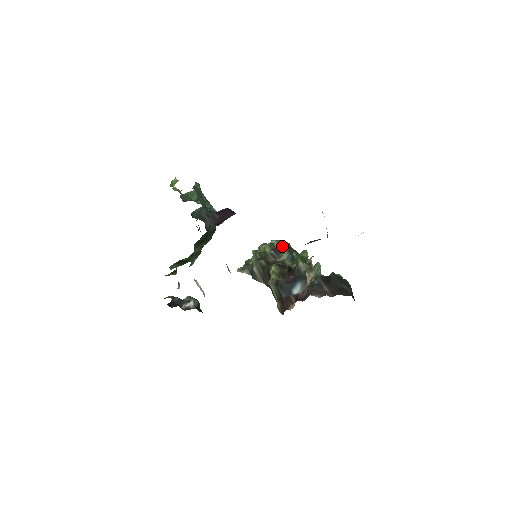
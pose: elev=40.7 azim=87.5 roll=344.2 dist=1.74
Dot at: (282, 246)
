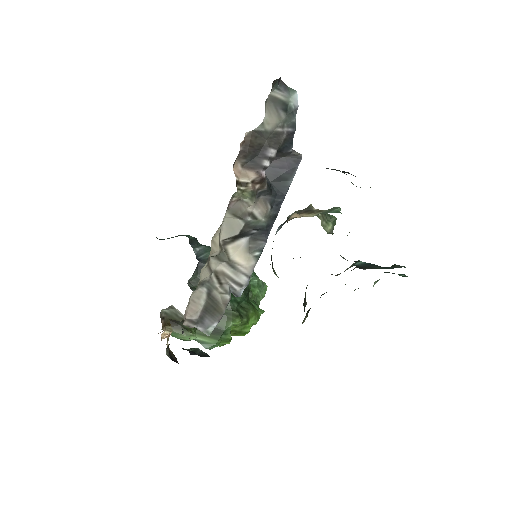
Dot at: occluded
